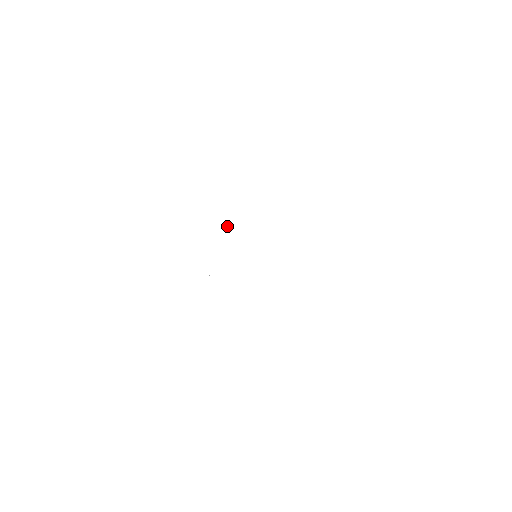
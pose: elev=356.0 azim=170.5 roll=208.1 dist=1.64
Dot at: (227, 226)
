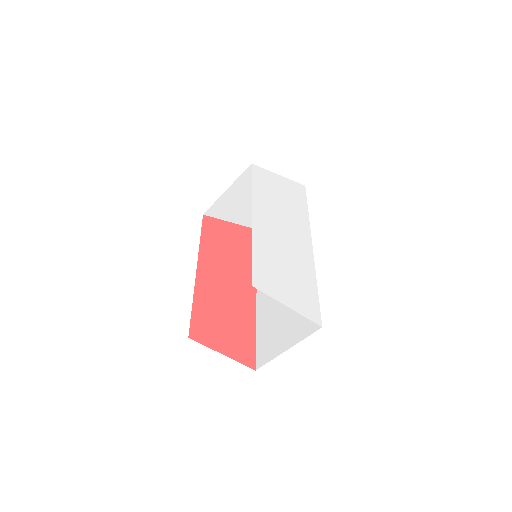
Dot at: (285, 203)
